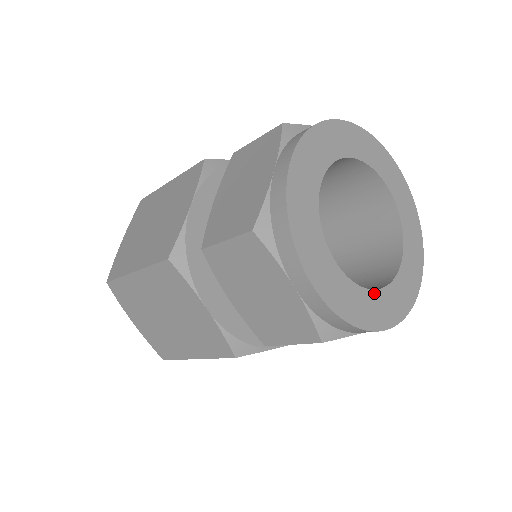
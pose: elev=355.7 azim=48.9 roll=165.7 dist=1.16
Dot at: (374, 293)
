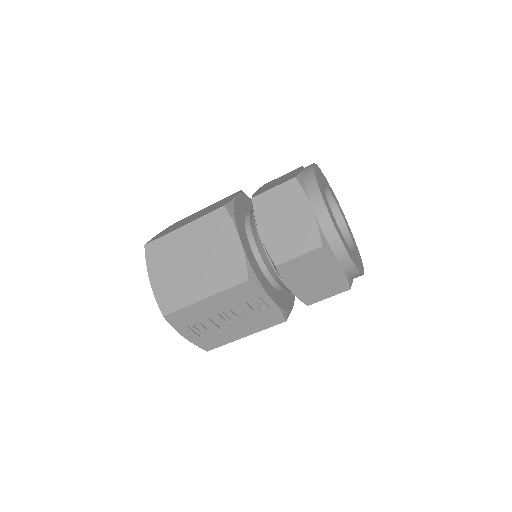
Dot at: (347, 244)
